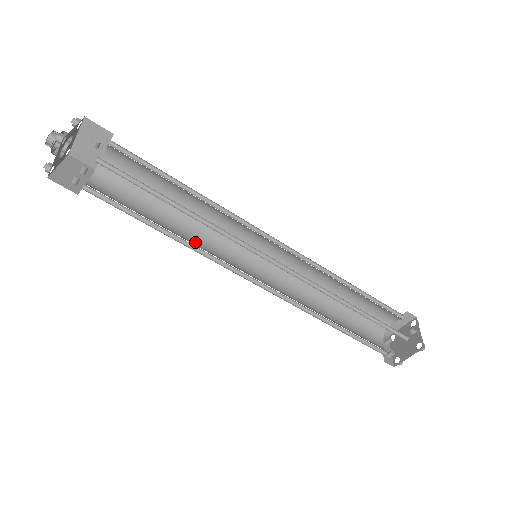
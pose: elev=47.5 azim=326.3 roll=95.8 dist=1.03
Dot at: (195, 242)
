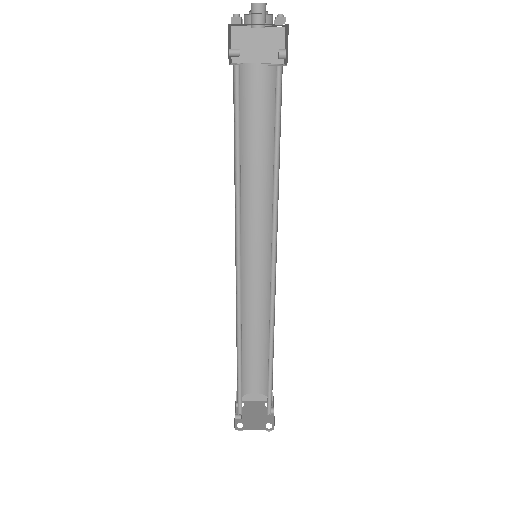
Dot at: occluded
